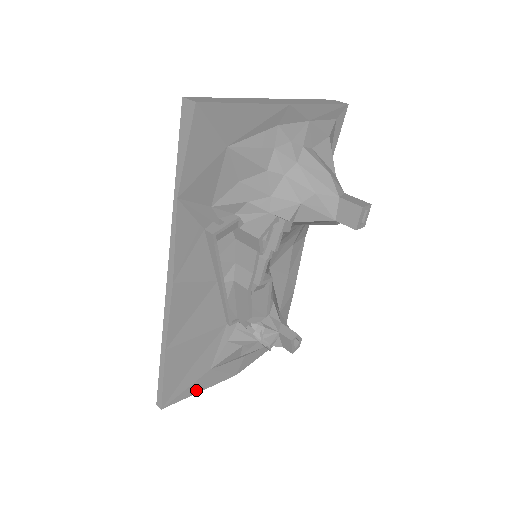
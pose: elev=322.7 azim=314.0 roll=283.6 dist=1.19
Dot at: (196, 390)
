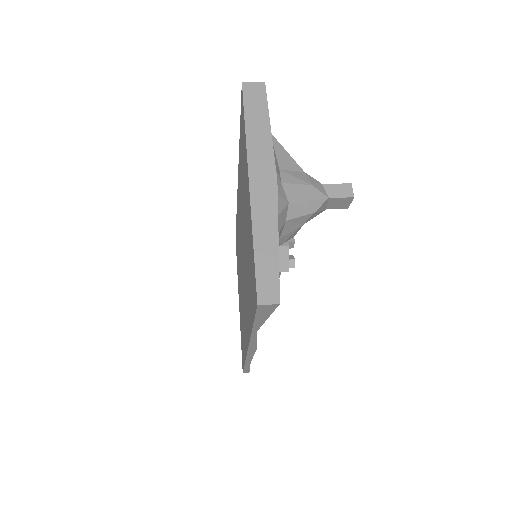
Dot at: occluded
